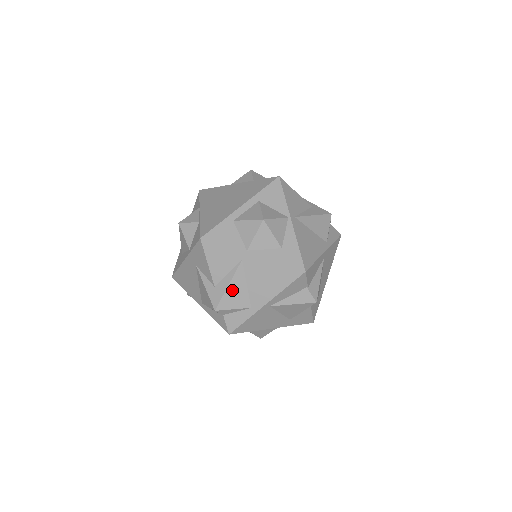
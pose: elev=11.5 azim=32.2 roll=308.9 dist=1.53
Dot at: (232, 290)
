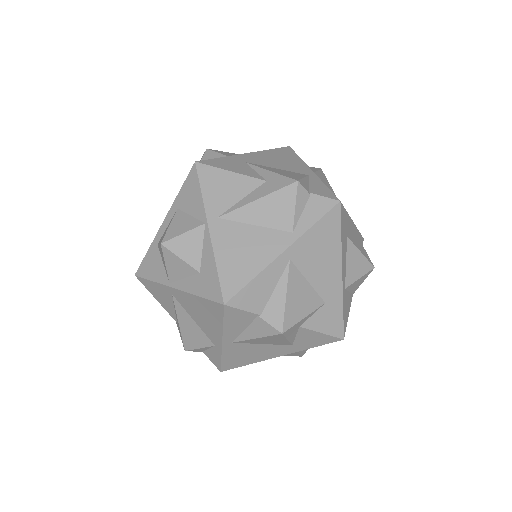
Dot at: (185, 328)
